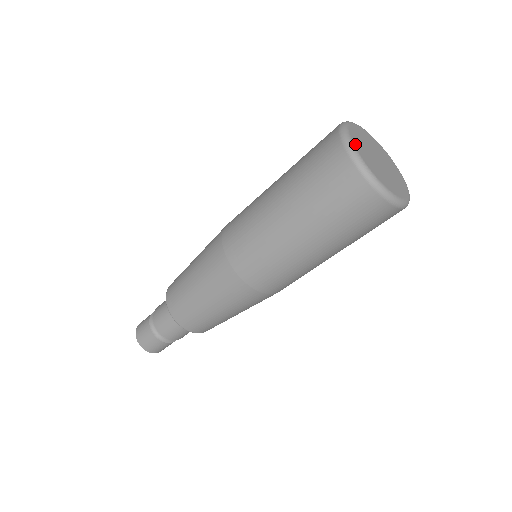
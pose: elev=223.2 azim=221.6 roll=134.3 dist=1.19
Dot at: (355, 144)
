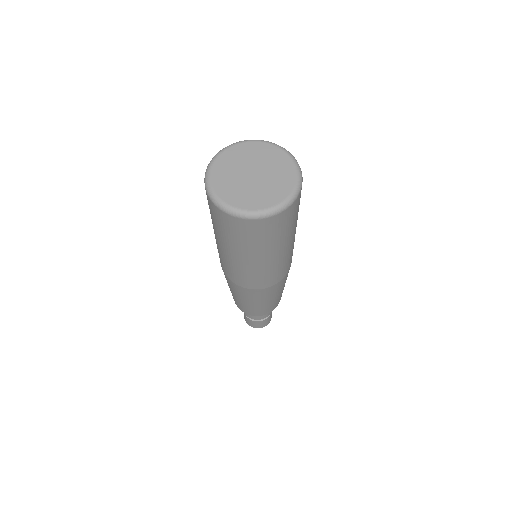
Dot at: (213, 176)
